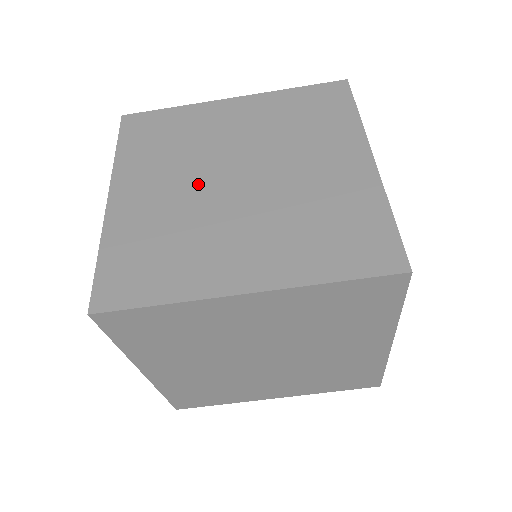
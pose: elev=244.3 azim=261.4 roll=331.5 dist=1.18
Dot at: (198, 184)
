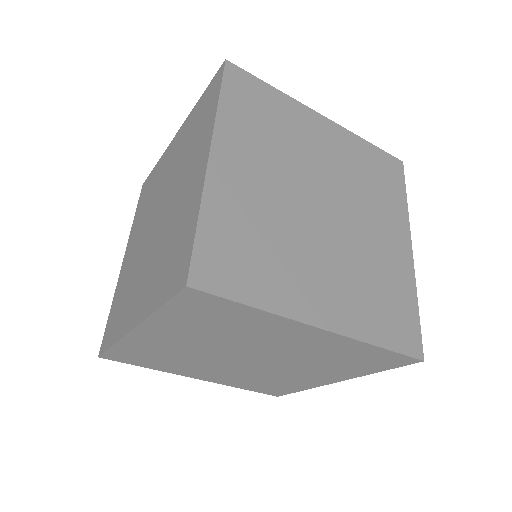
Dot at: (145, 234)
